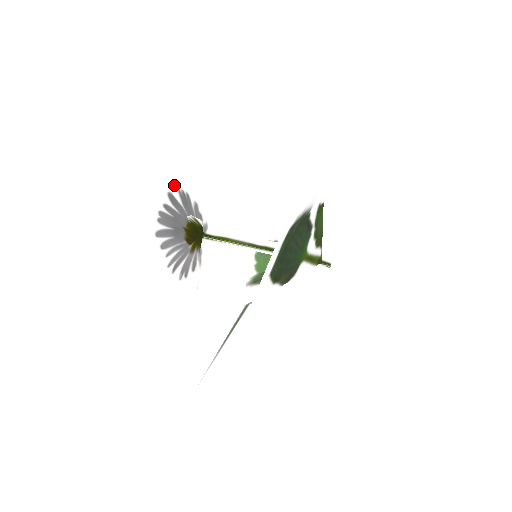
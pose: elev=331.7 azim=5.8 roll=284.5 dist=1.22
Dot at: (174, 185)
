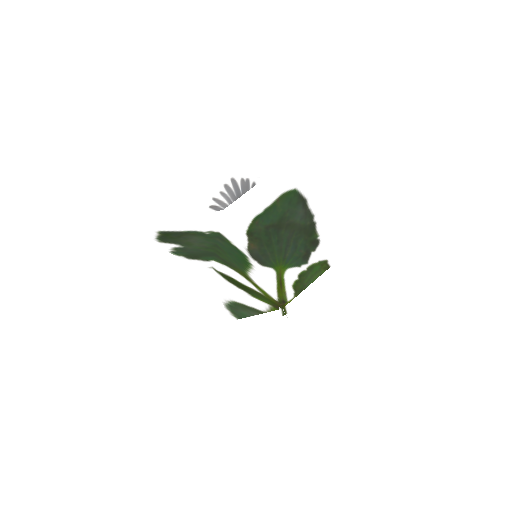
Dot at: occluded
